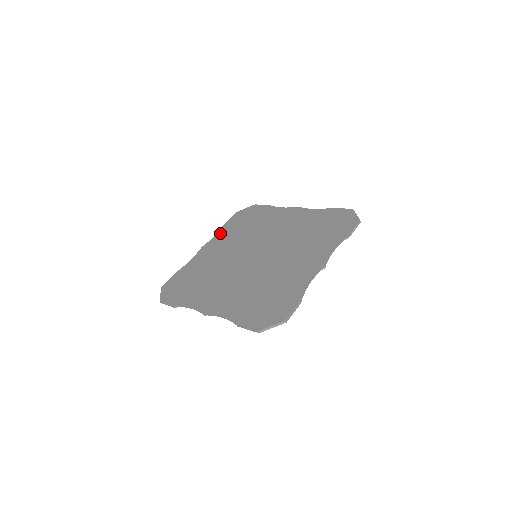
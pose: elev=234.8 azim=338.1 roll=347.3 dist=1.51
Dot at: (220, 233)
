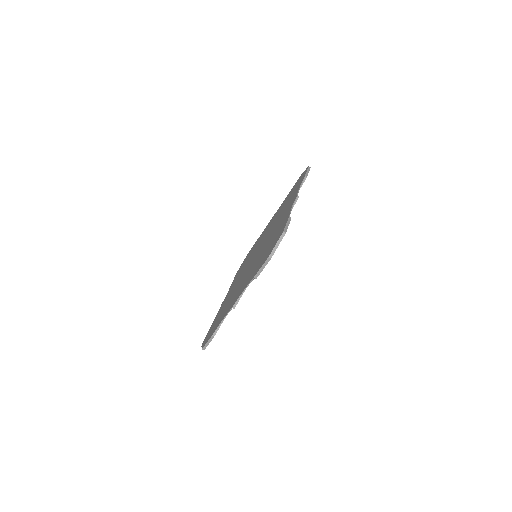
Dot at: occluded
